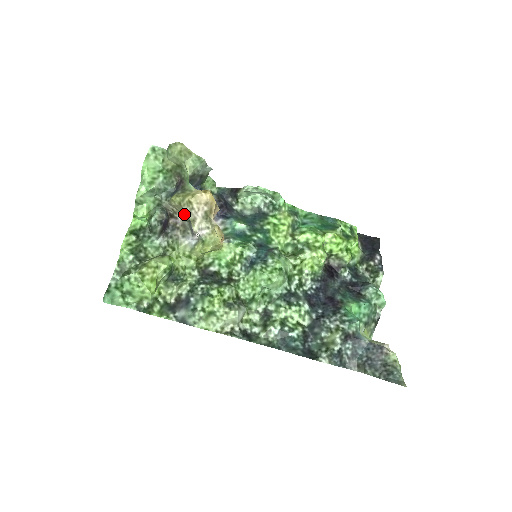
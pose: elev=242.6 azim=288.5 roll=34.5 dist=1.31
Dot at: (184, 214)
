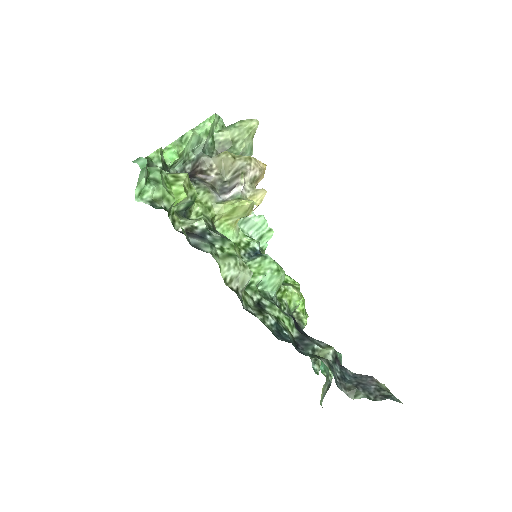
Dot at: (222, 174)
